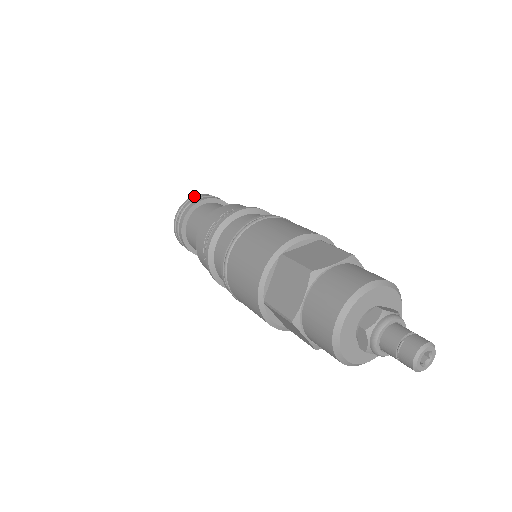
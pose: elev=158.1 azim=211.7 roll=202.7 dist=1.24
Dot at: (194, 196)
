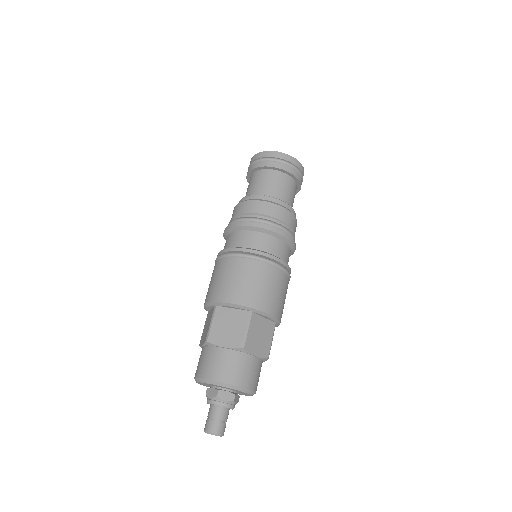
Dot at: (268, 152)
